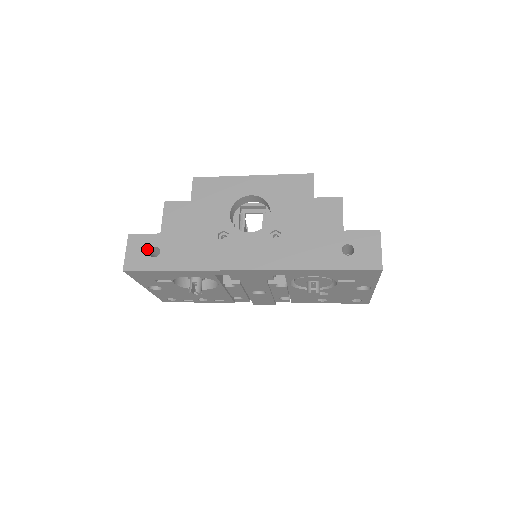
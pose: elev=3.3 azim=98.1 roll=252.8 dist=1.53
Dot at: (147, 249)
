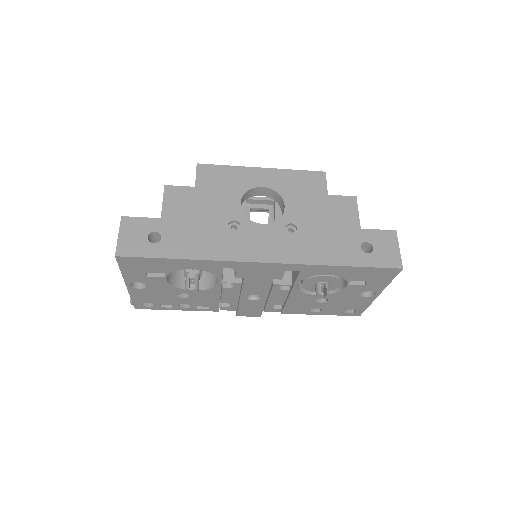
Dot at: (145, 234)
